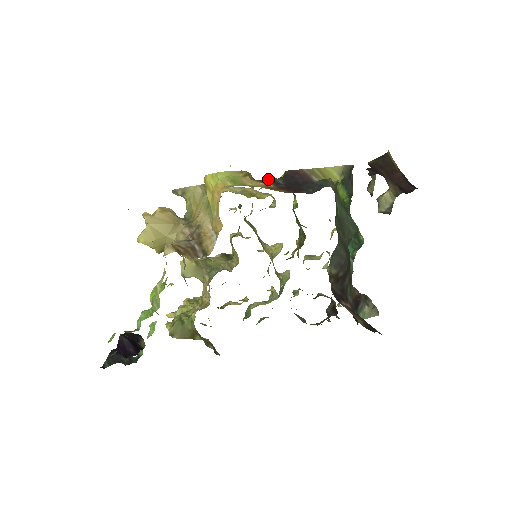
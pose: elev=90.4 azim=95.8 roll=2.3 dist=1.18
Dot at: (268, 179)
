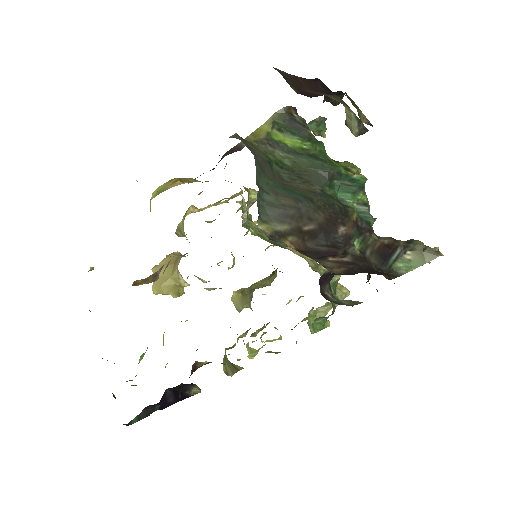
Dot at: occluded
